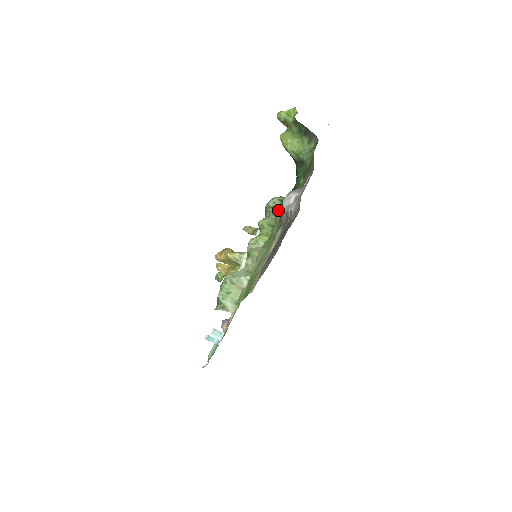
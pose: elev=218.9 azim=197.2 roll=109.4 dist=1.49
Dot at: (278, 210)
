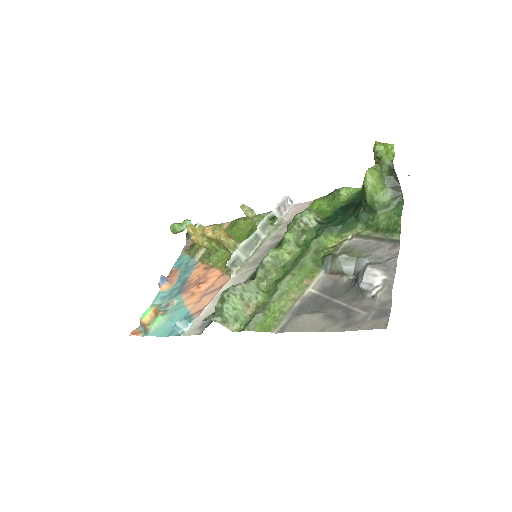
Dot at: (310, 230)
